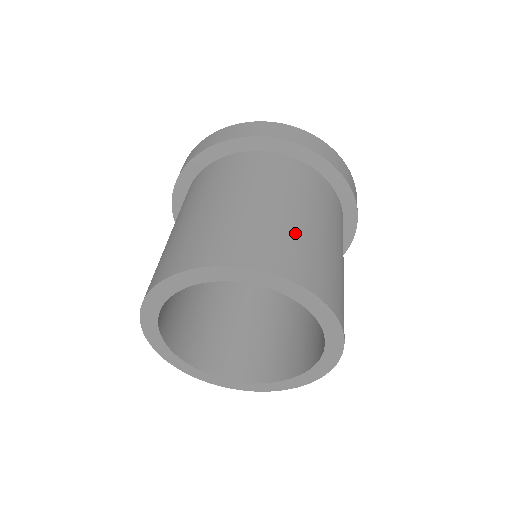
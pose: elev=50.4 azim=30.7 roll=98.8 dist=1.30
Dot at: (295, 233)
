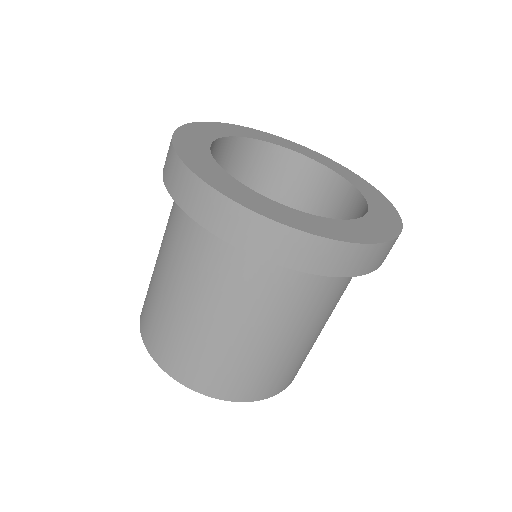
Dot at: (229, 357)
